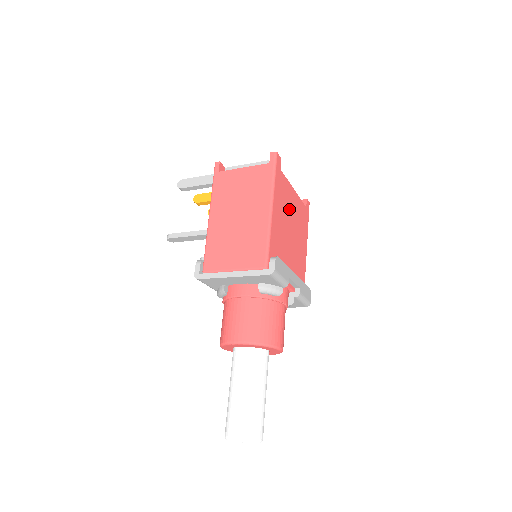
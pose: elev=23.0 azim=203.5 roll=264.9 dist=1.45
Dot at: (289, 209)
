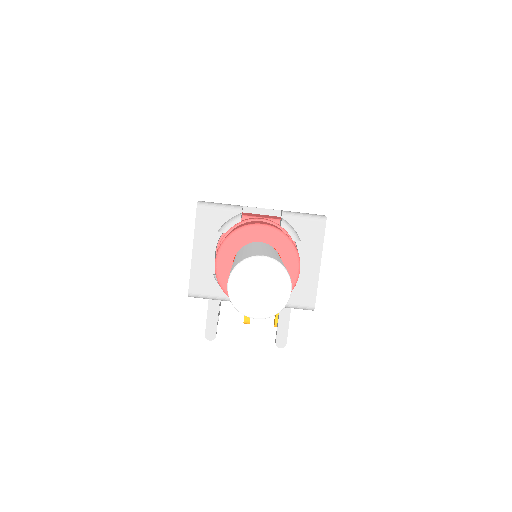
Dot at: occluded
